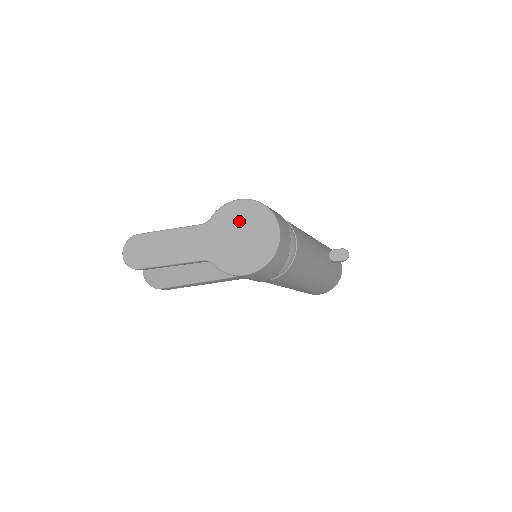
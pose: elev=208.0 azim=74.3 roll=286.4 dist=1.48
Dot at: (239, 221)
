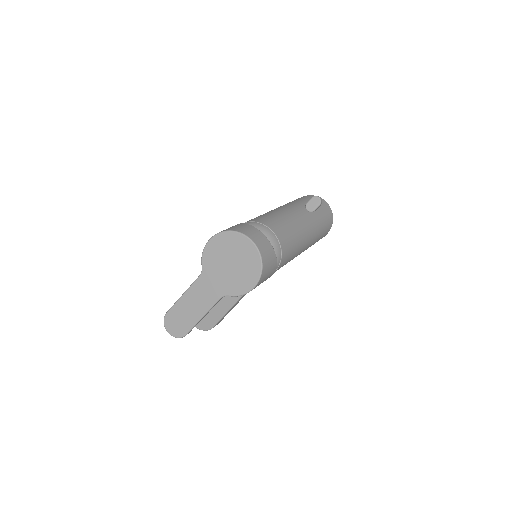
Dot at: (221, 255)
